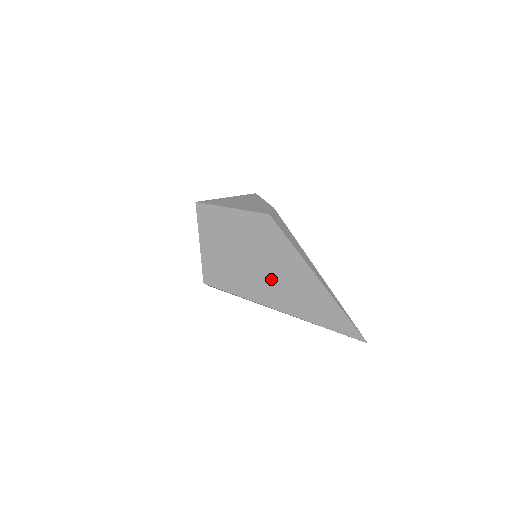
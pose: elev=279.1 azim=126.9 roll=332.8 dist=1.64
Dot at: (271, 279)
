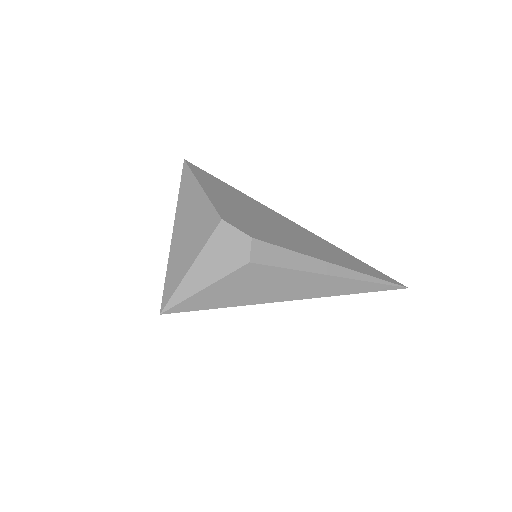
Dot at: occluded
